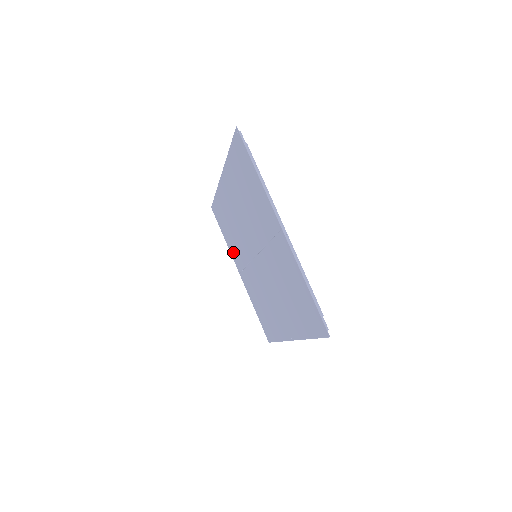
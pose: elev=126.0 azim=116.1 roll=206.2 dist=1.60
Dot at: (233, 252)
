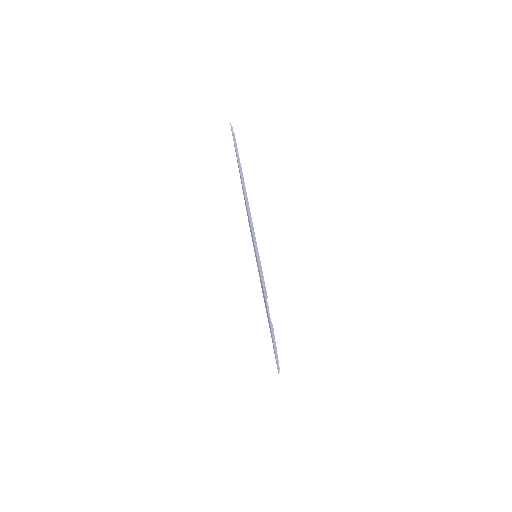
Dot at: occluded
